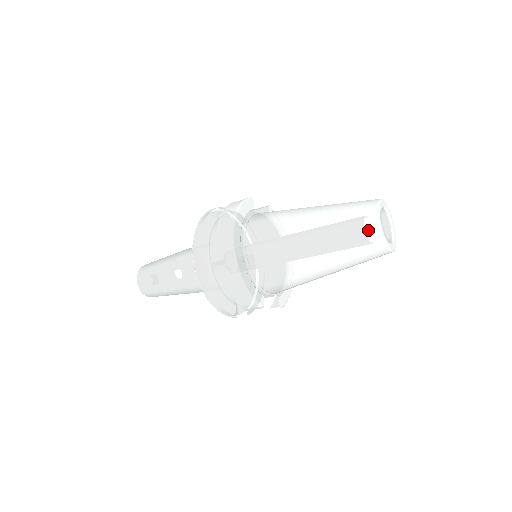
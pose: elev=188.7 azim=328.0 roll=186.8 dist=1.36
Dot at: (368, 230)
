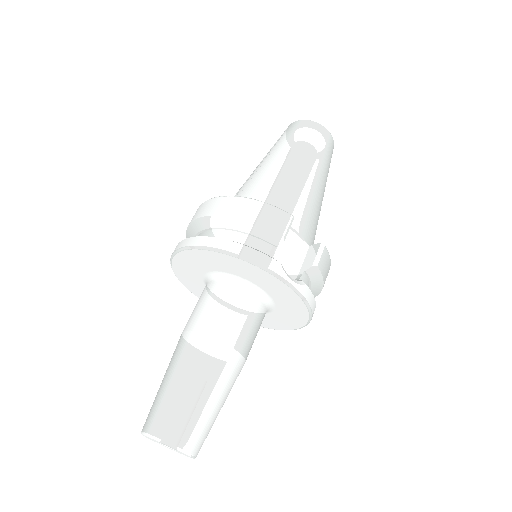
Dot at: (294, 127)
